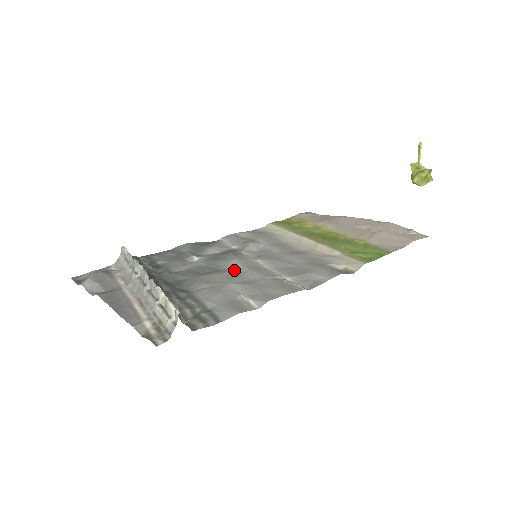
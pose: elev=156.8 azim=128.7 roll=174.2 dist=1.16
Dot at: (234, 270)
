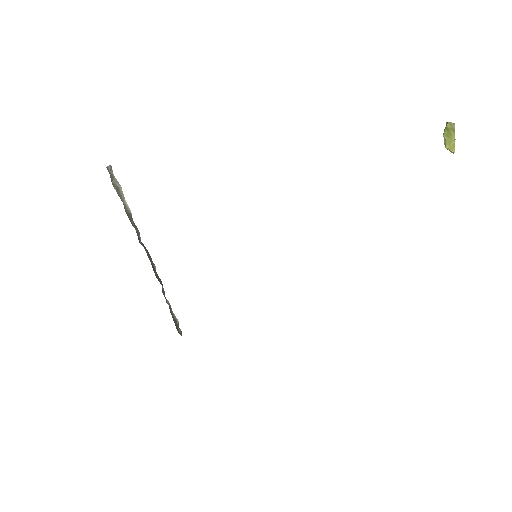
Dot at: occluded
